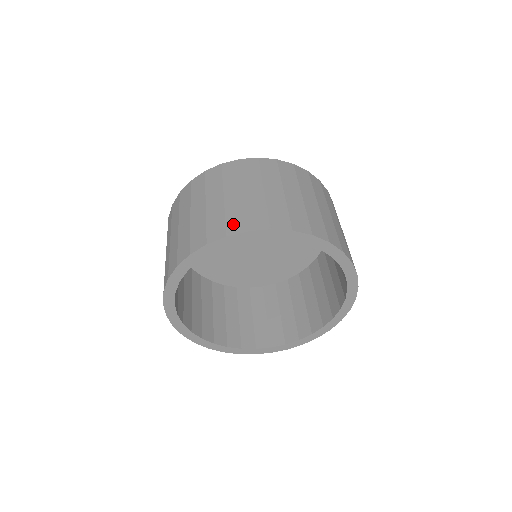
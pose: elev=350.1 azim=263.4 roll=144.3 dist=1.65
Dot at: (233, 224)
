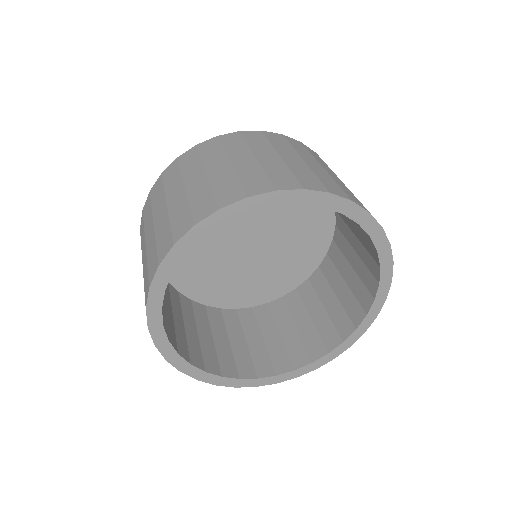
Dot at: (252, 185)
